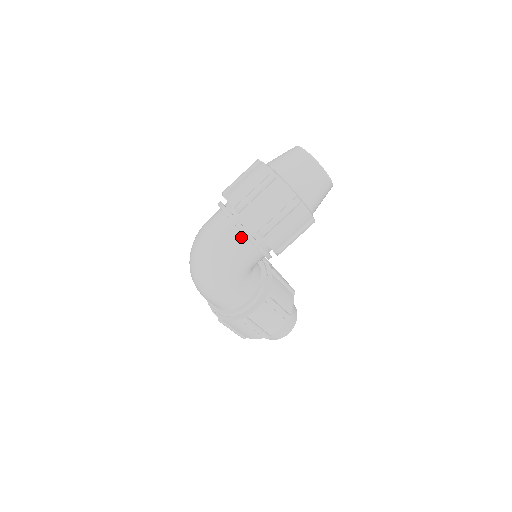
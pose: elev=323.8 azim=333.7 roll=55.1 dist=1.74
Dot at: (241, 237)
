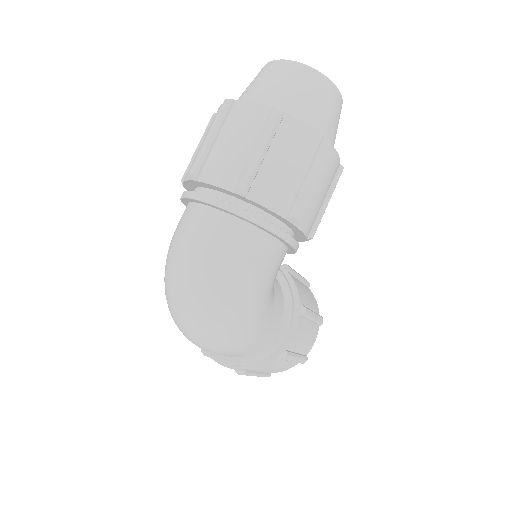
Dot at: (259, 236)
